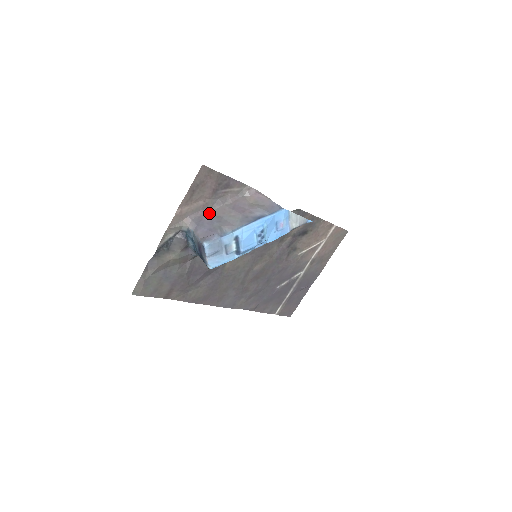
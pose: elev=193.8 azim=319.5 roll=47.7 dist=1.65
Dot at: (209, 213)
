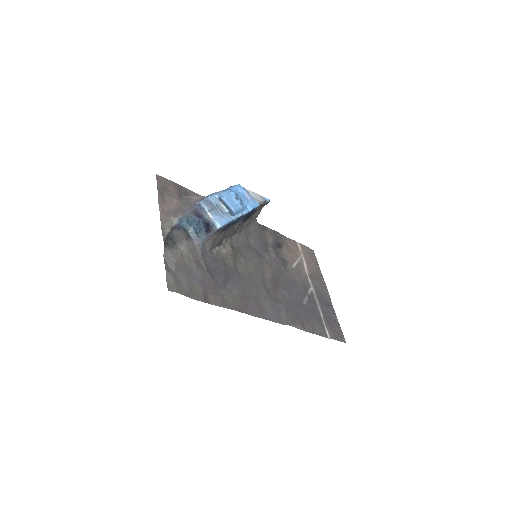
Dot at: occluded
